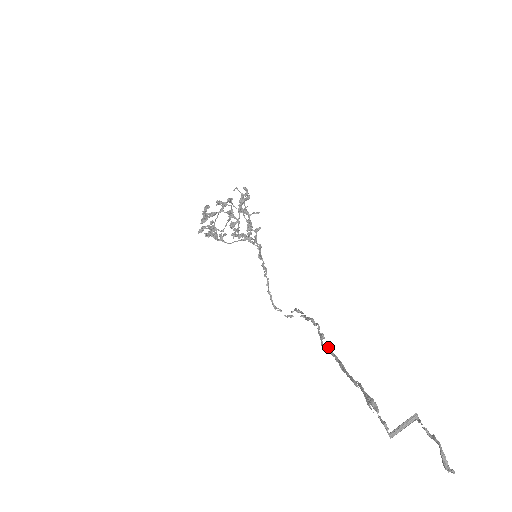
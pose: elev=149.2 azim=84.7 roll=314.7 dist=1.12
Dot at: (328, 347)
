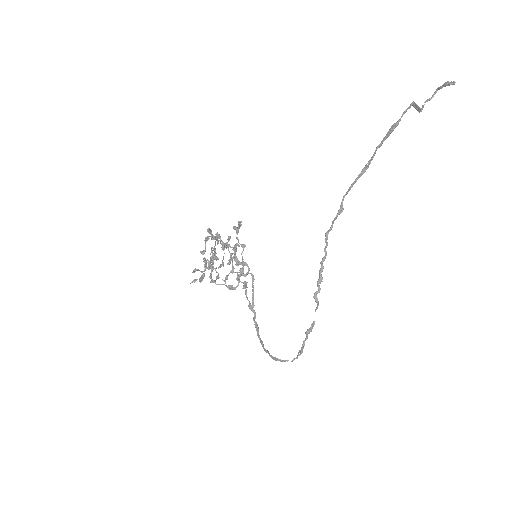
Dot at: (349, 189)
